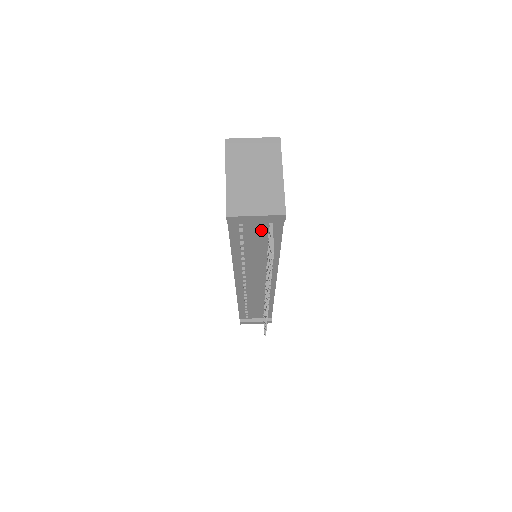
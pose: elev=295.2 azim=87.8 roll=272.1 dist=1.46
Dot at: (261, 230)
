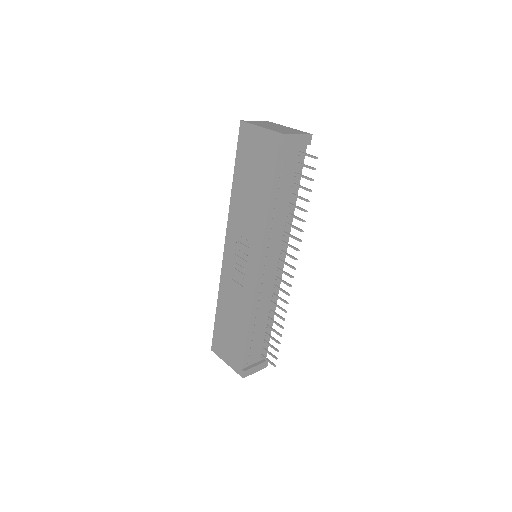
Dot at: (292, 165)
